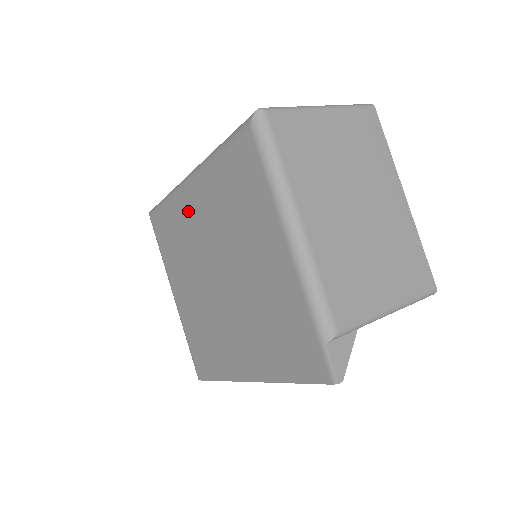
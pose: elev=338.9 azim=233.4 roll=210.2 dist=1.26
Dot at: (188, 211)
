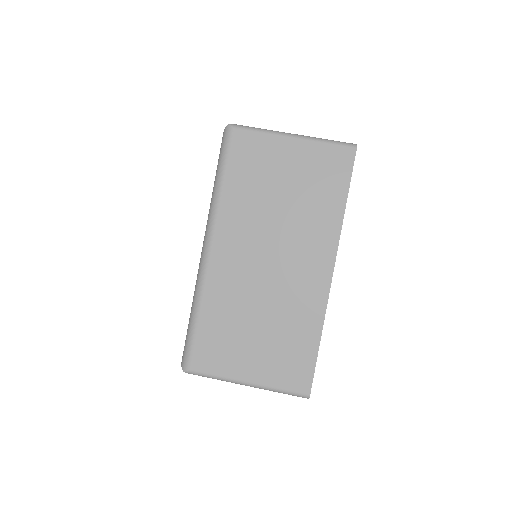
Dot at: occluded
